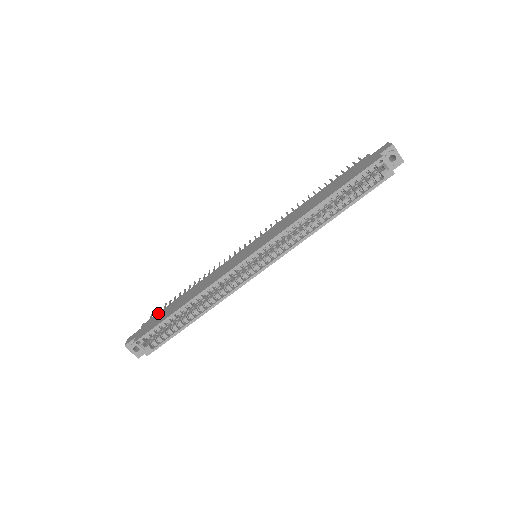
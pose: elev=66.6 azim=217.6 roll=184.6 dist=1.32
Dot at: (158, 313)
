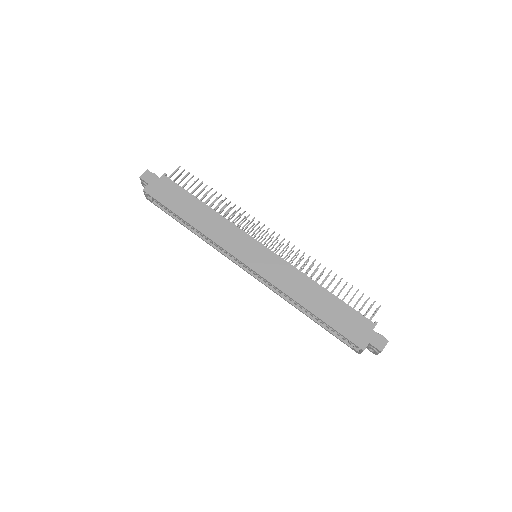
Dot at: (178, 186)
